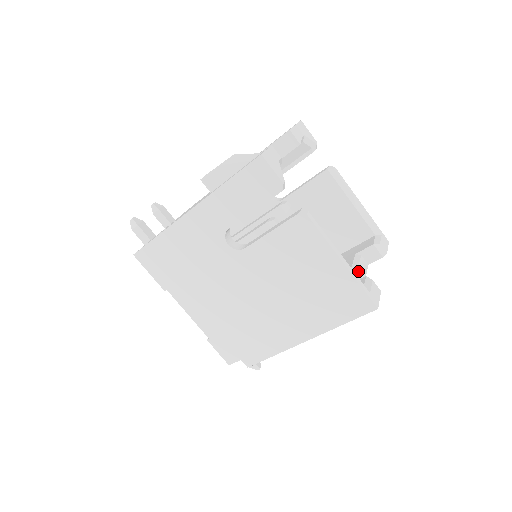
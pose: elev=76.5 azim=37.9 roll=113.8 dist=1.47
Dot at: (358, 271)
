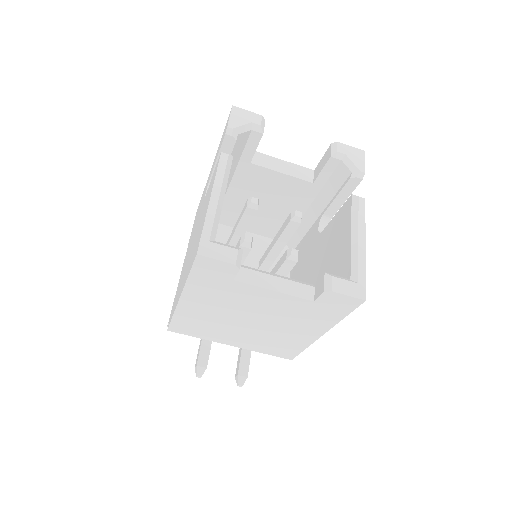
Dot at: (277, 278)
